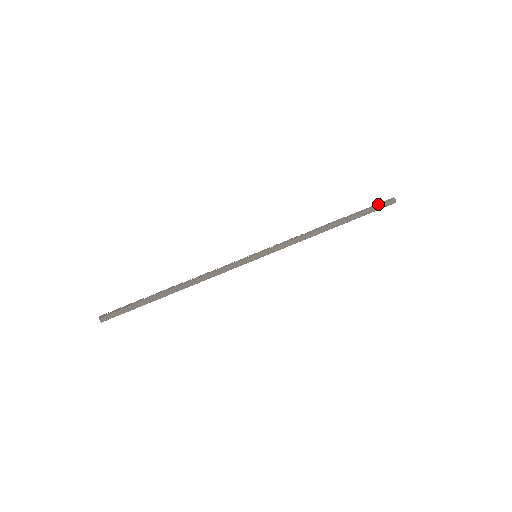
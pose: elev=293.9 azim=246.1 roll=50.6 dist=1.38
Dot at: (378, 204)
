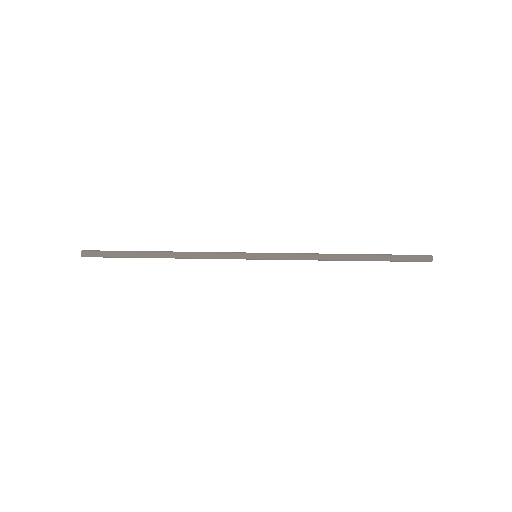
Dot at: (409, 256)
